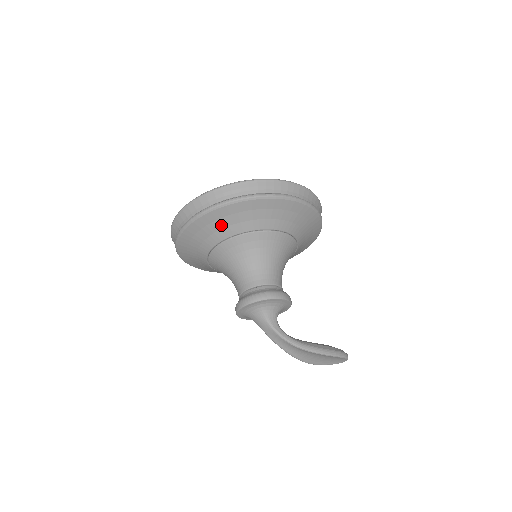
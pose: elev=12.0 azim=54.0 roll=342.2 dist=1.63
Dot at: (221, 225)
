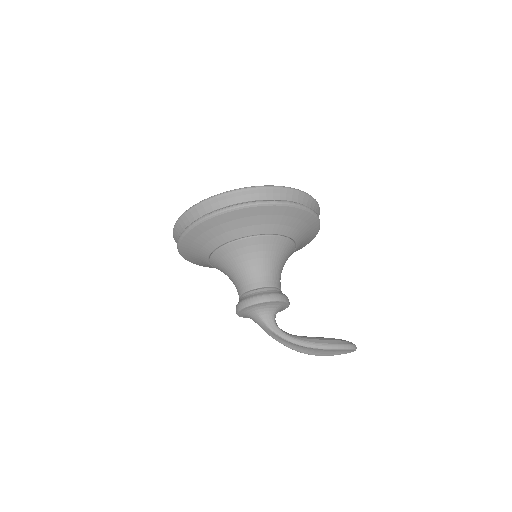
Dot at: (209, 237)
